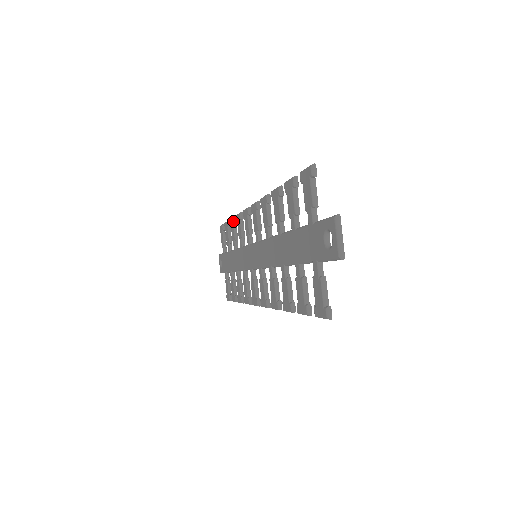
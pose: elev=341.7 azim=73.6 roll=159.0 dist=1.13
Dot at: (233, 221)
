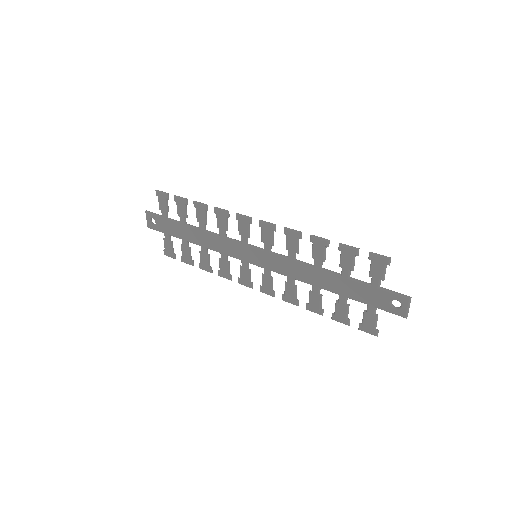
Dot at: (205, 209)
